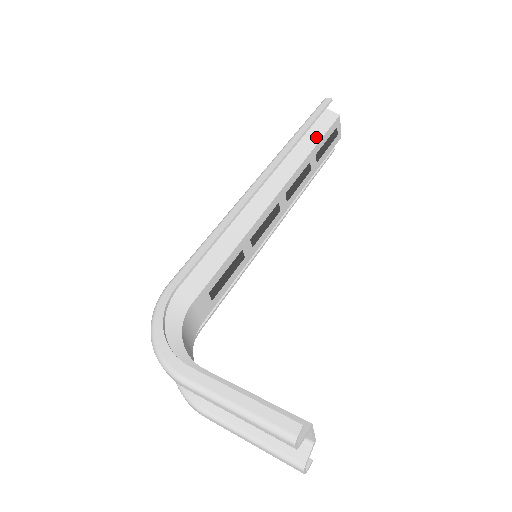
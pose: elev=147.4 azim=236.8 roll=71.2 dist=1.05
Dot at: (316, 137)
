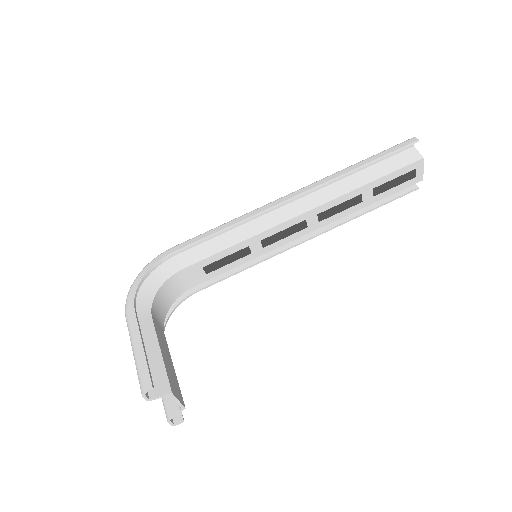
Dot at: (381, 172)
